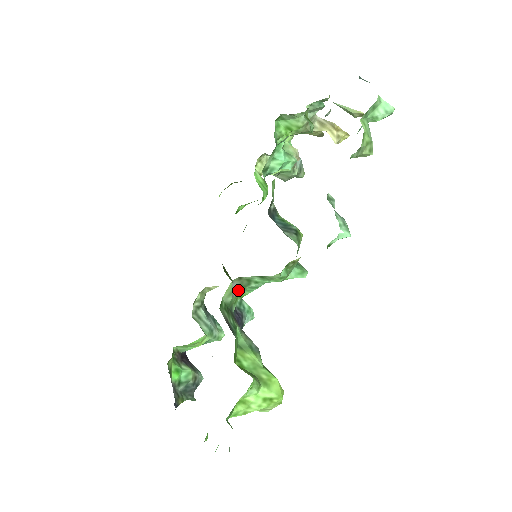
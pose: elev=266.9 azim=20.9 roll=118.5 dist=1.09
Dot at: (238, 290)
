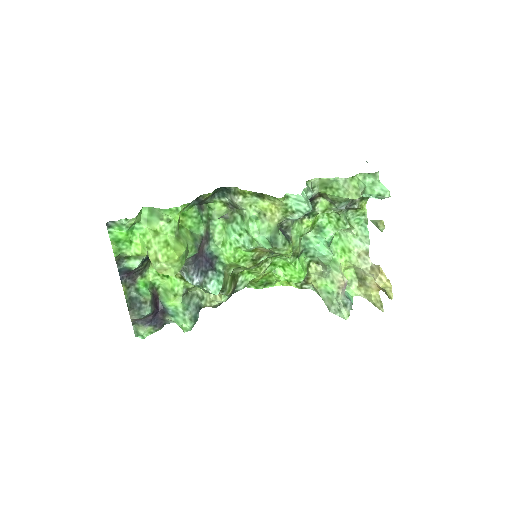
Dot at: (225, 218)
